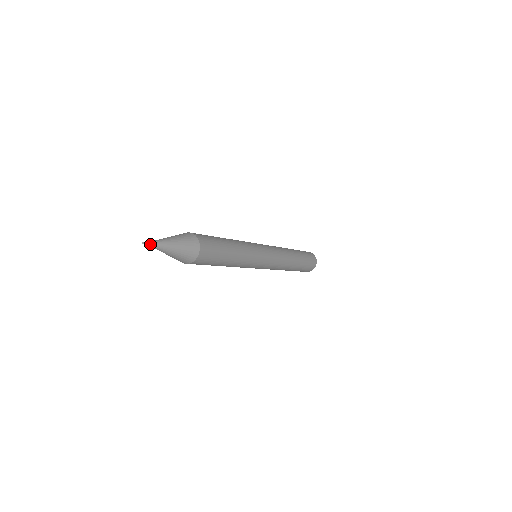
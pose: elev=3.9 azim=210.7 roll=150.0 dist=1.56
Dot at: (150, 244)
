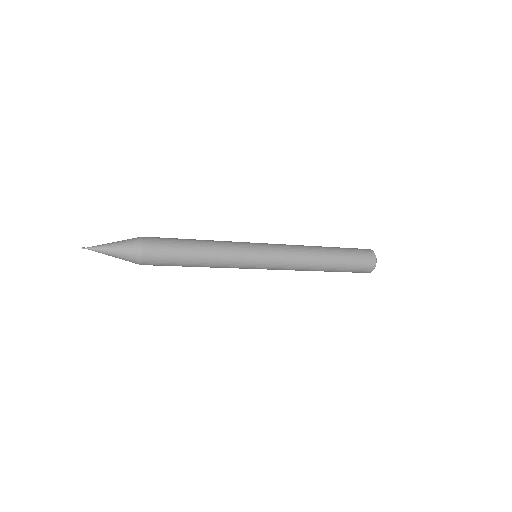
Dot at: (90, 249)
